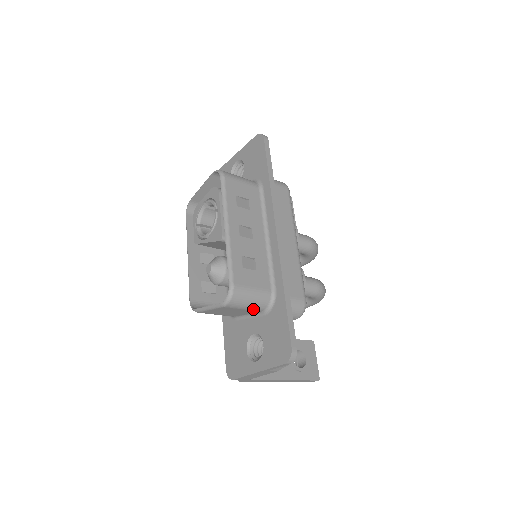
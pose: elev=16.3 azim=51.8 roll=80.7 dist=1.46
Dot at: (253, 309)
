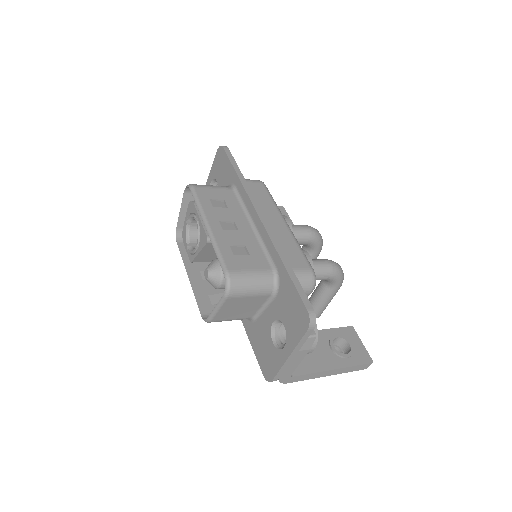
Dot at: (260, 293)
